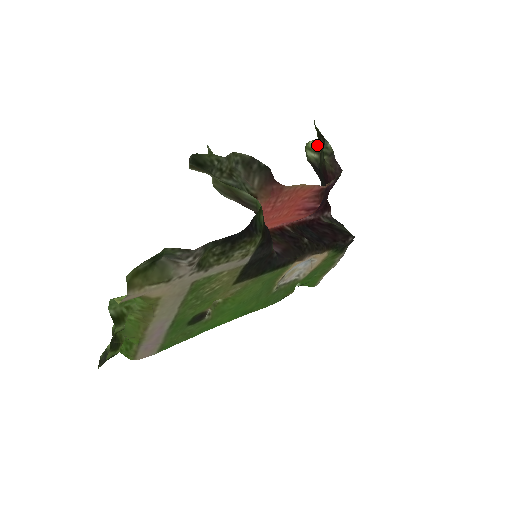
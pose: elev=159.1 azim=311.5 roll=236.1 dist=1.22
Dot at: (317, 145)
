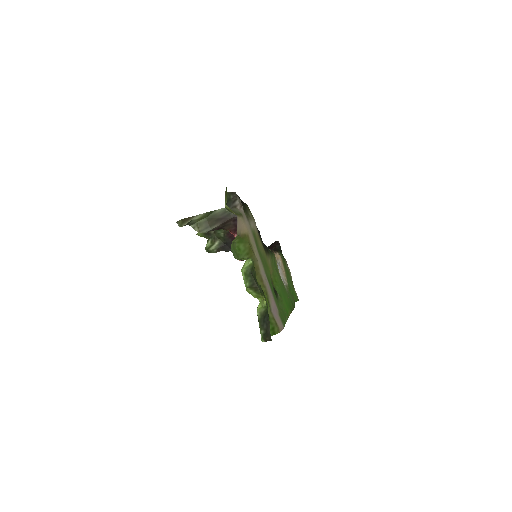
Dot at: (211, 239)
